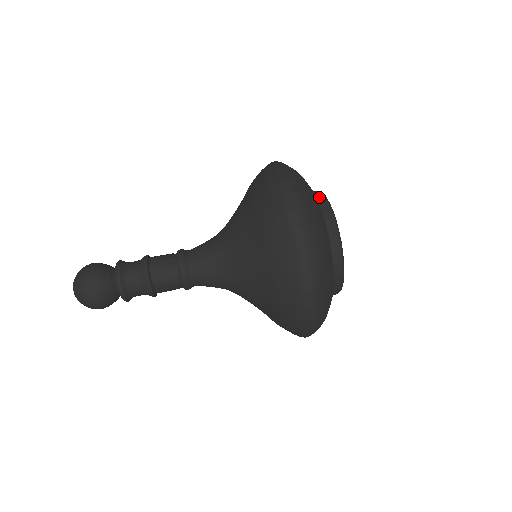
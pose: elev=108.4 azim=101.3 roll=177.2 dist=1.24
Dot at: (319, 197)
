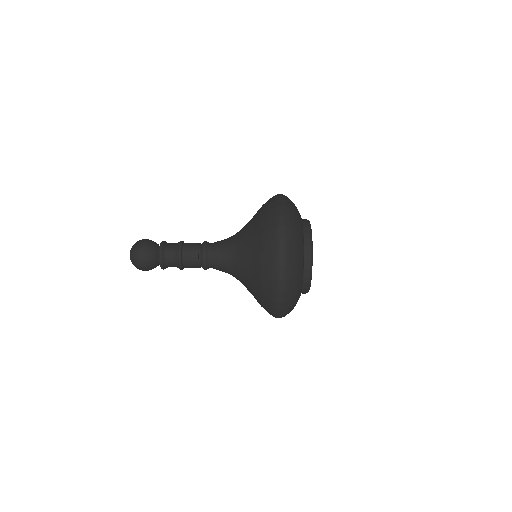
Dot at: (306, 227)
